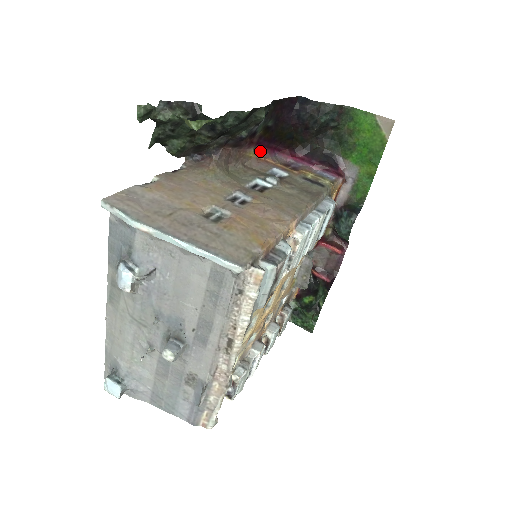
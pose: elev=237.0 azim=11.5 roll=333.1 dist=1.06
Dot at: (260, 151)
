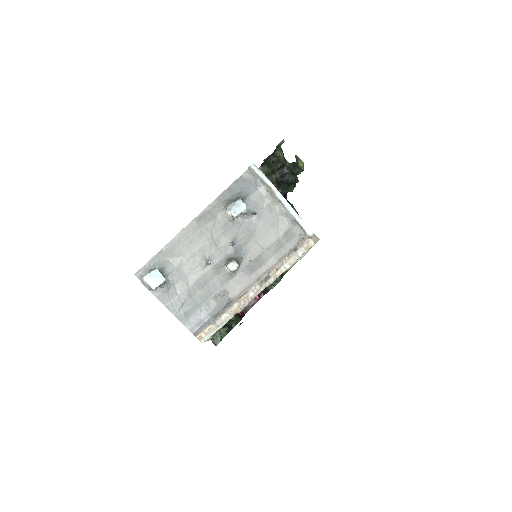
Dot at: occluded
